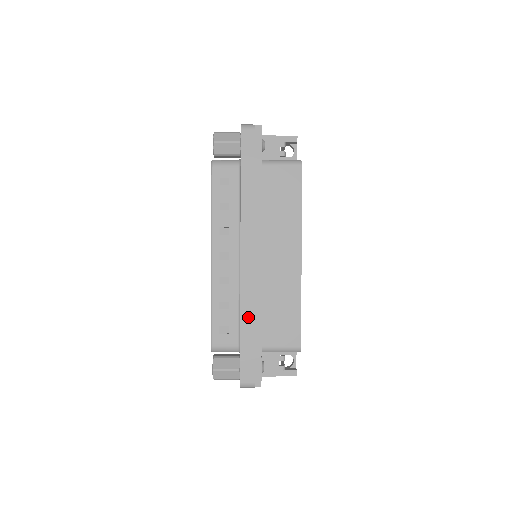
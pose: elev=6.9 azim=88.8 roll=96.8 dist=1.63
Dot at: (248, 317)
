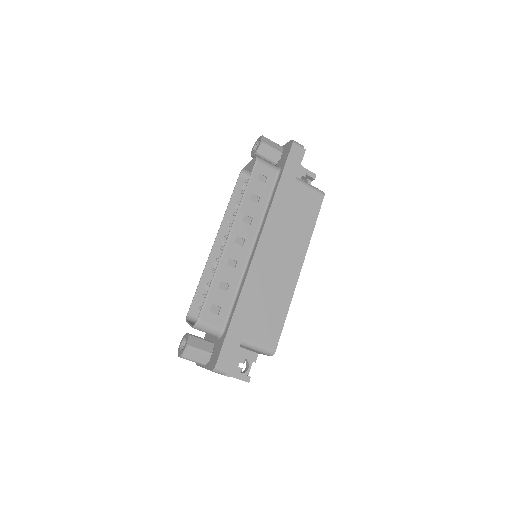
Dot at: (244, 304)
